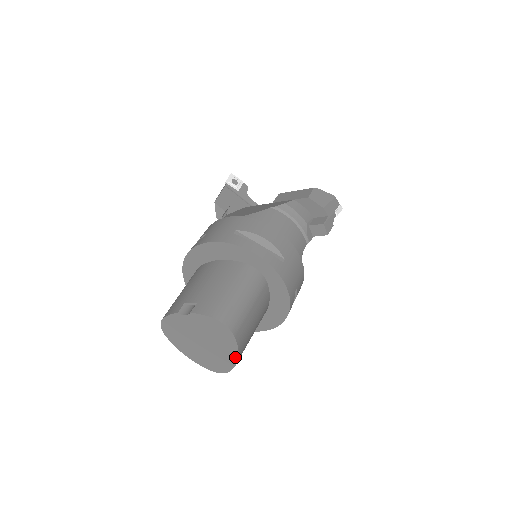
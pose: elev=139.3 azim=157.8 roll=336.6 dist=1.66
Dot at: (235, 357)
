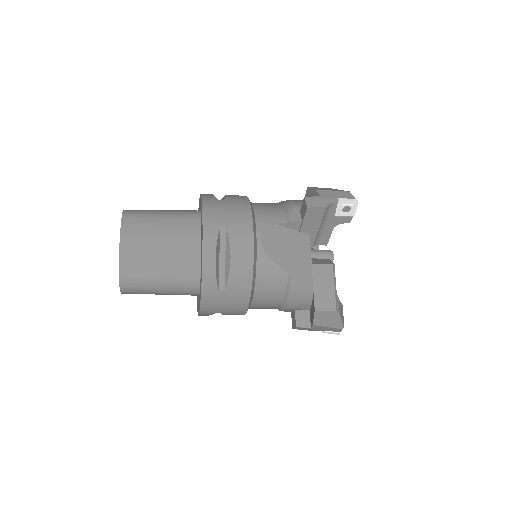
Dot at: (120, 248)
